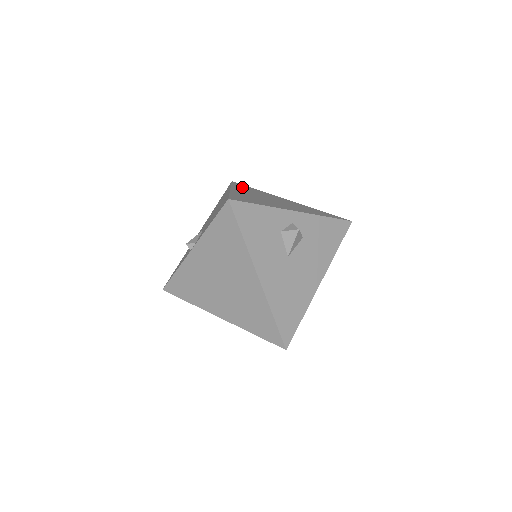
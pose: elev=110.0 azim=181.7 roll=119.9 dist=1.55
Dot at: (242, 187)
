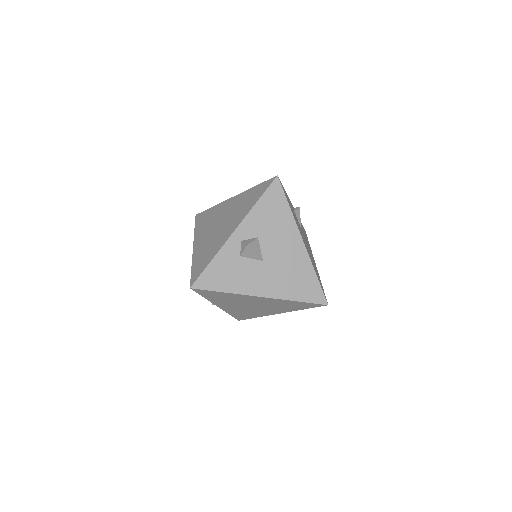
Dot at: (201, 224)
